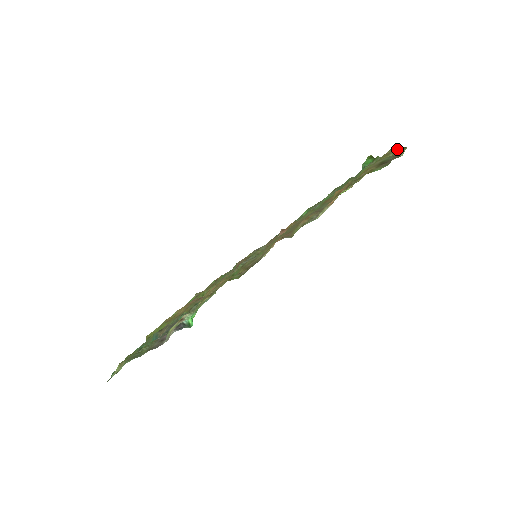
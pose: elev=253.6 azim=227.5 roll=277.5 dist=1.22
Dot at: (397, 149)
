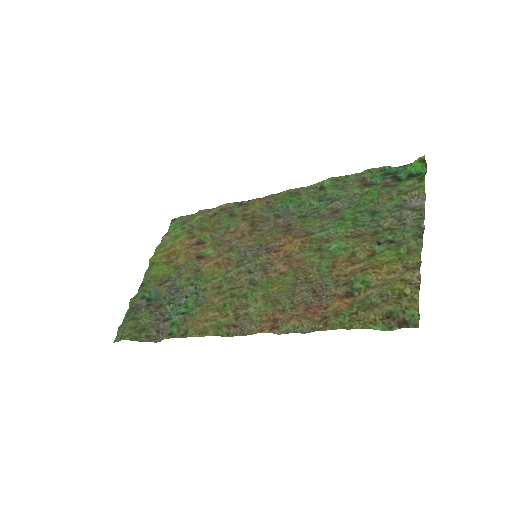
Dot at: (416, 294)
